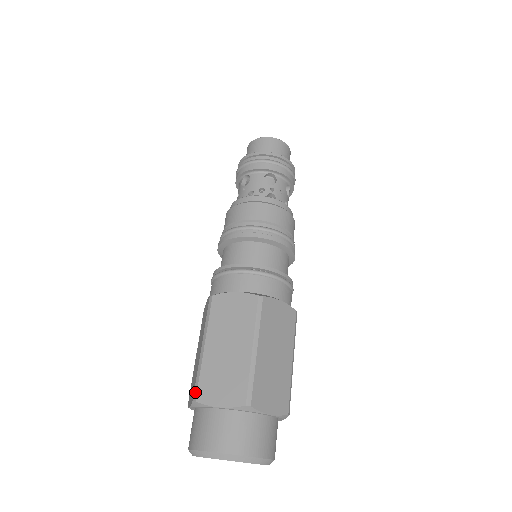
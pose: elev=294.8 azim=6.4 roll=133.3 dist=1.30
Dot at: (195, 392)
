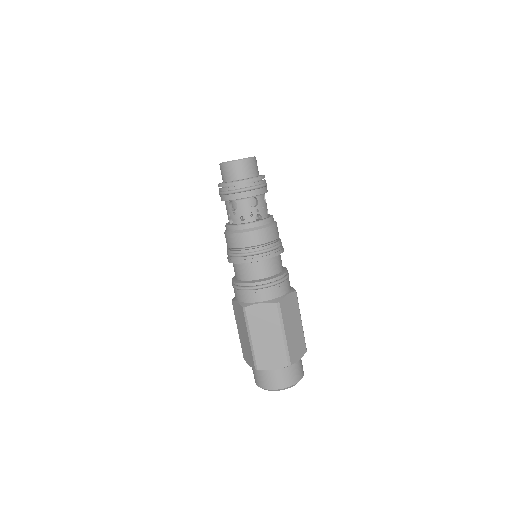
Dot at: (255, 365)
